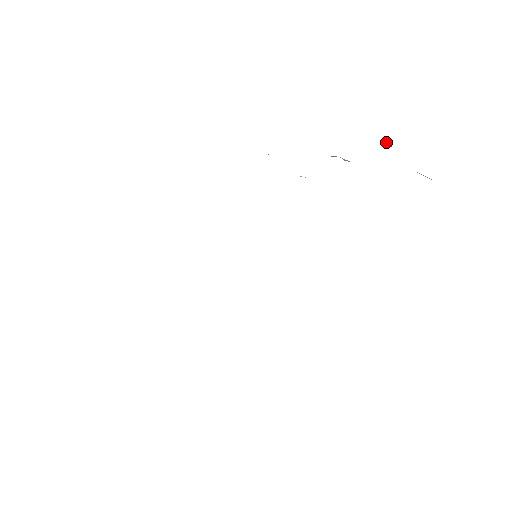
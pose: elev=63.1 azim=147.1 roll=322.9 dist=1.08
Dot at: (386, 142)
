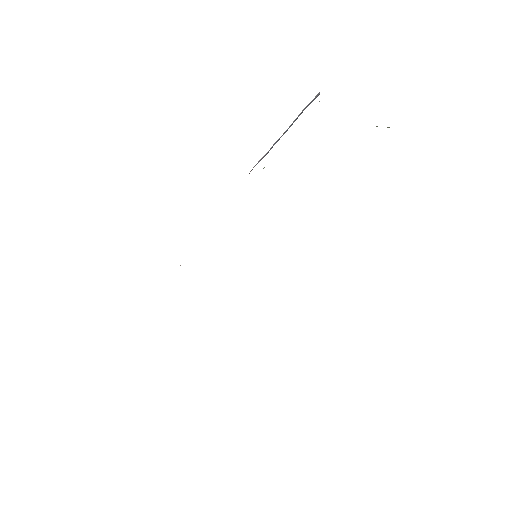
Dot at: (319, 101)
